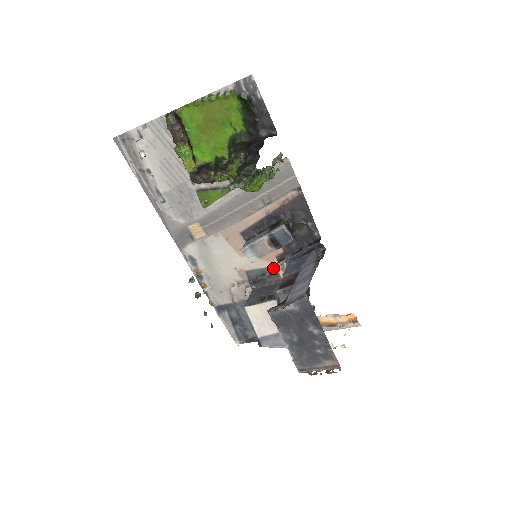
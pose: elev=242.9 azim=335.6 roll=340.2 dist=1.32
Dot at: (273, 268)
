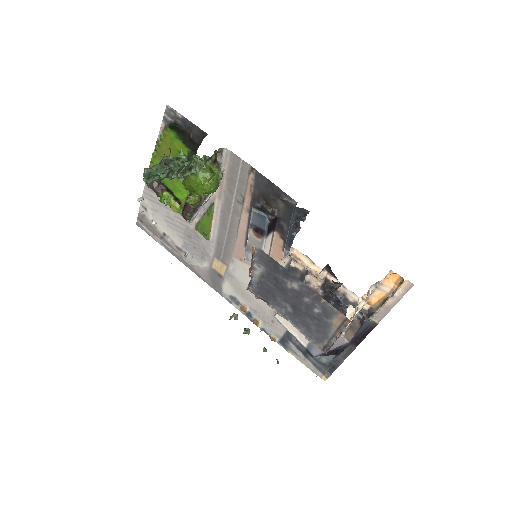
Dot at: (289, 265)
